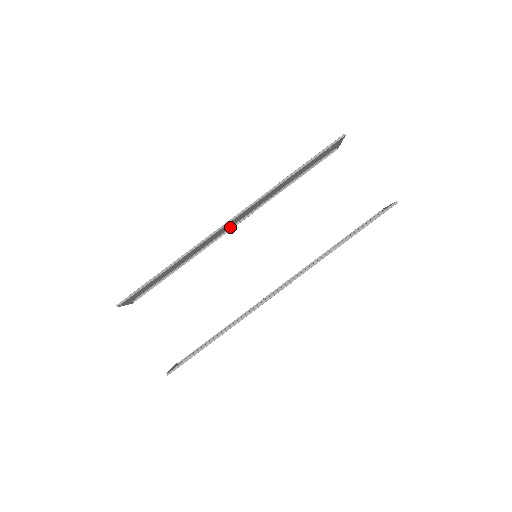
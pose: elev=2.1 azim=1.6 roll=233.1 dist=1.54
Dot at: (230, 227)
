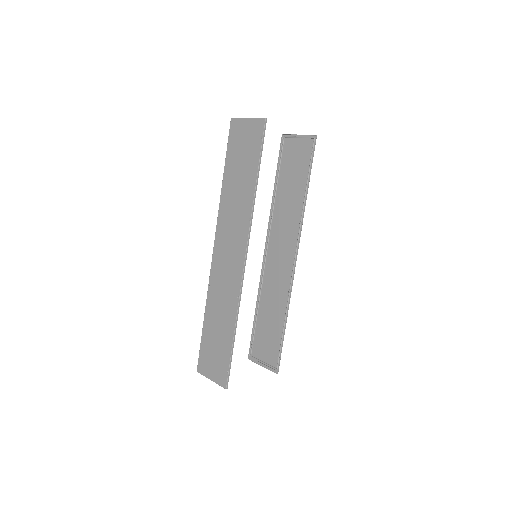
Dot at: (214, 255)
